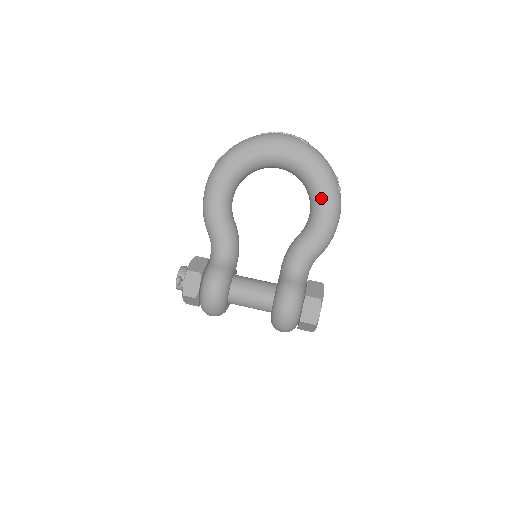
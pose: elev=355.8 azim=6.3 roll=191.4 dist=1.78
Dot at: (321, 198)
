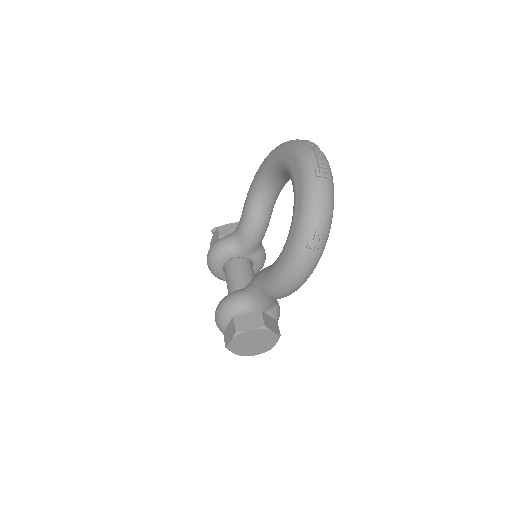
Dot at: (286, 242)
